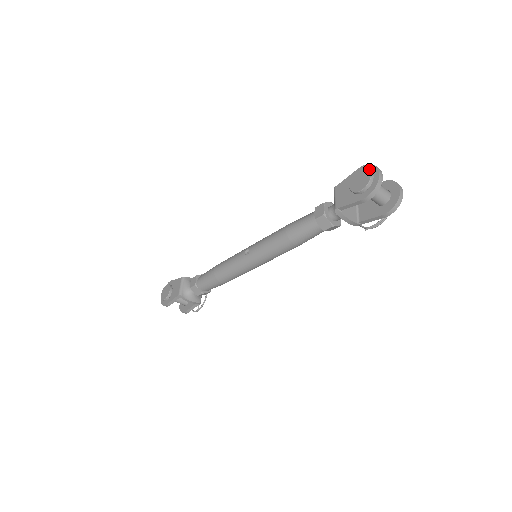
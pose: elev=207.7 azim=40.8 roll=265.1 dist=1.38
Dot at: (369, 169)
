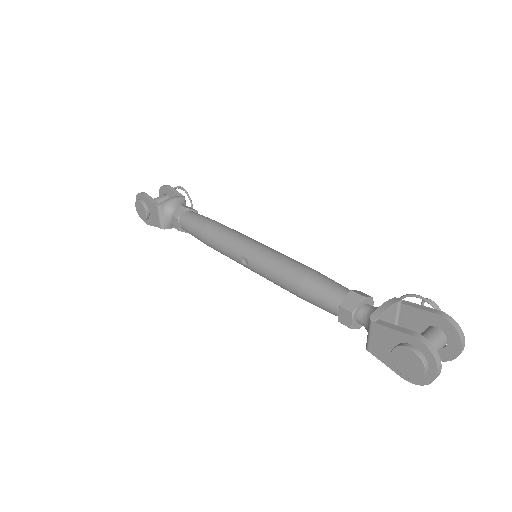
Dot at: (425, 355)
